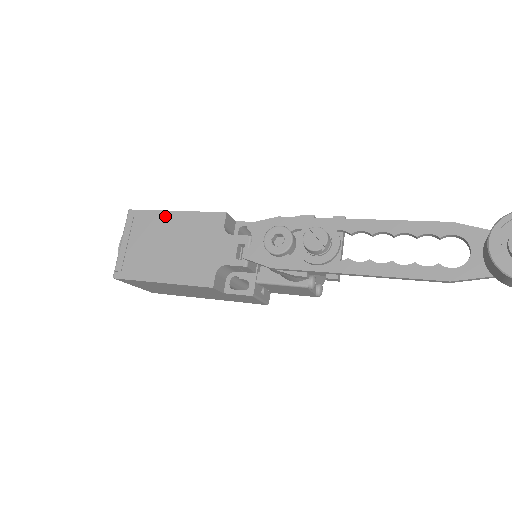
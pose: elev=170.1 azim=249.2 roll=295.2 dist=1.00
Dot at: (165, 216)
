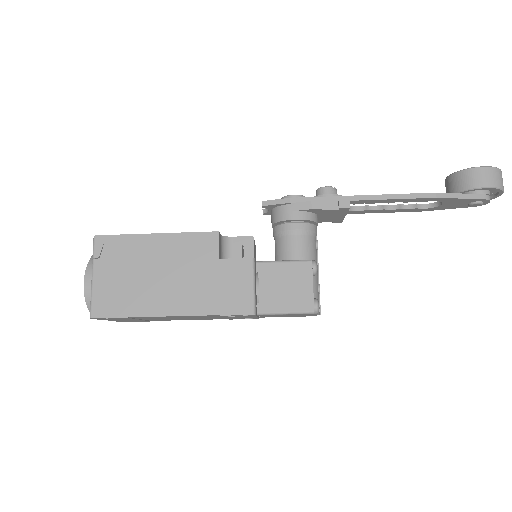
Dot at: occluded
